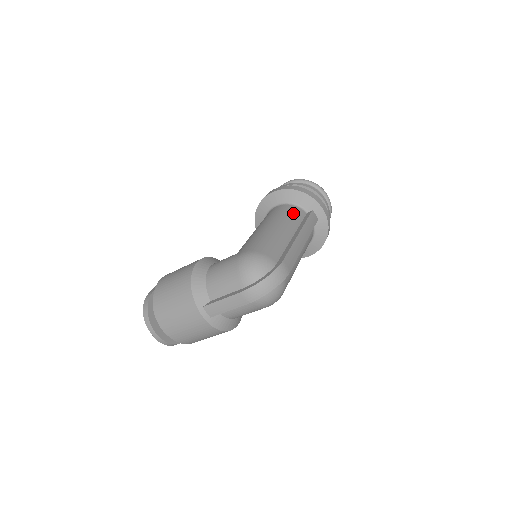
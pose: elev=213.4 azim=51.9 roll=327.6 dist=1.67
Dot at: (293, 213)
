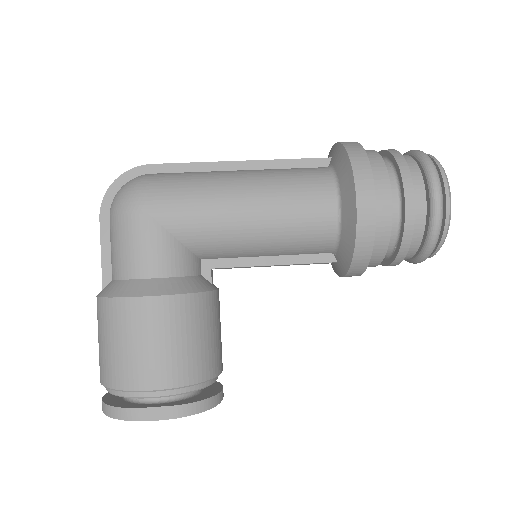
Dot at: occluded
